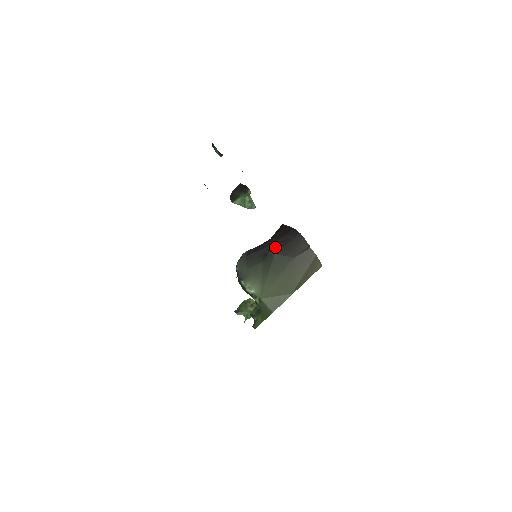
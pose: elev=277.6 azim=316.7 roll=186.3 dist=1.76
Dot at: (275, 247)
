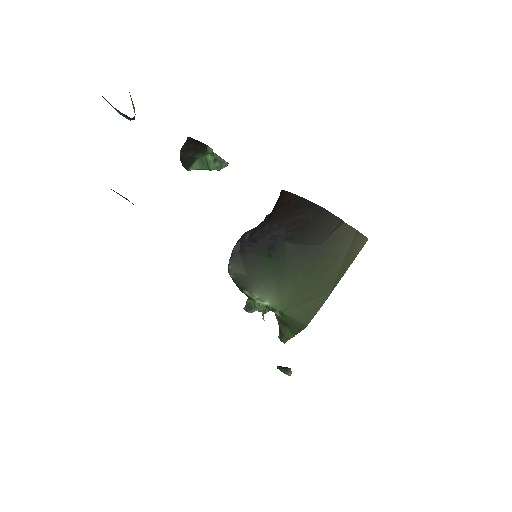
Dot at: (283, 234)
